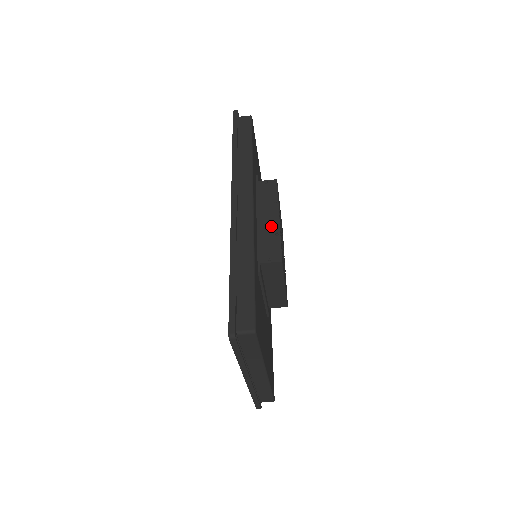
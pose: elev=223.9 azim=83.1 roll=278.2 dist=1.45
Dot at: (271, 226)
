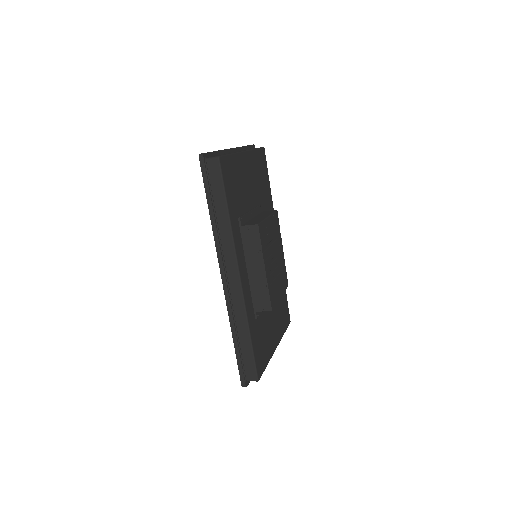
Dot at: (259, 278)
